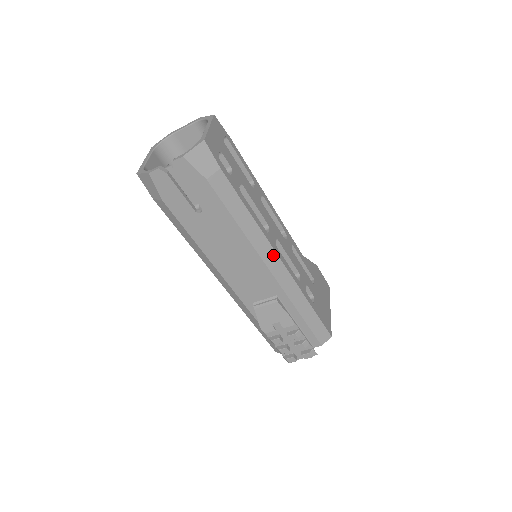
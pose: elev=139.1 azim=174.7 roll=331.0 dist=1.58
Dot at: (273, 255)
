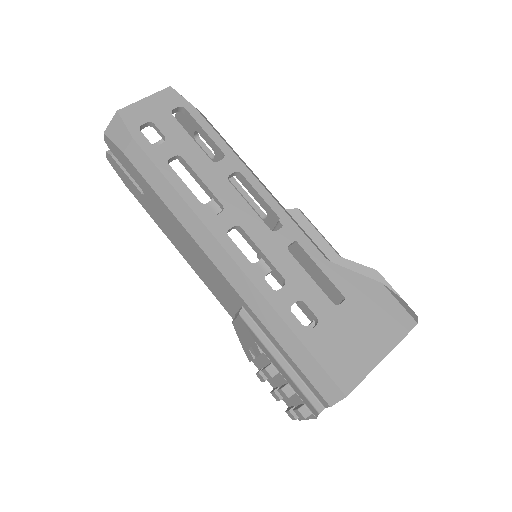
Dot at: (215, 245)
